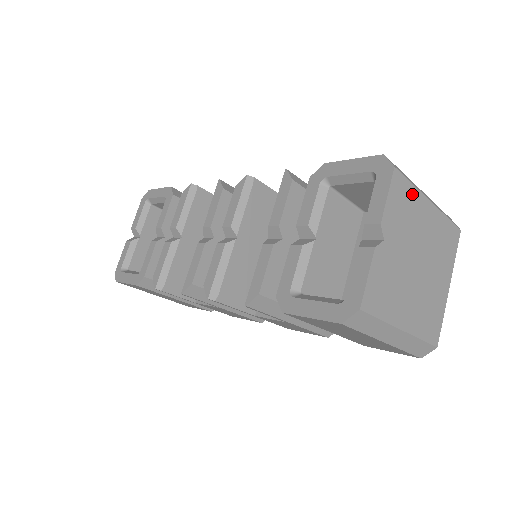
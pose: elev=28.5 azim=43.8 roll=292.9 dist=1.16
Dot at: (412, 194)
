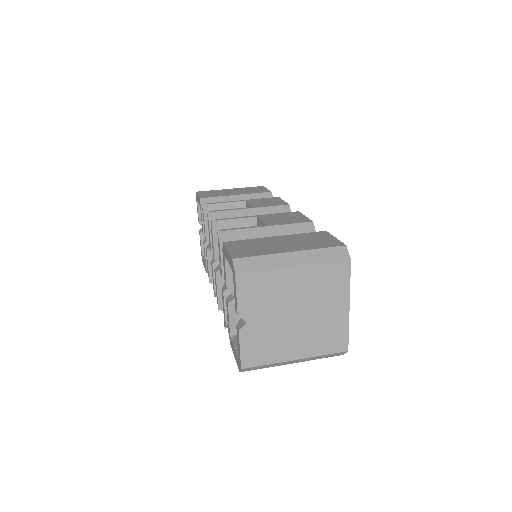
Dot at: (266, 277)
